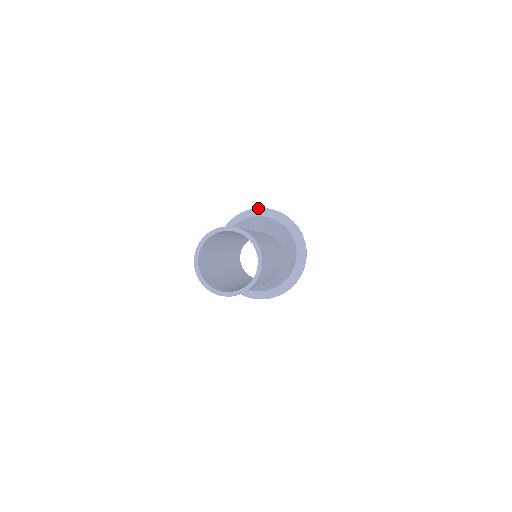
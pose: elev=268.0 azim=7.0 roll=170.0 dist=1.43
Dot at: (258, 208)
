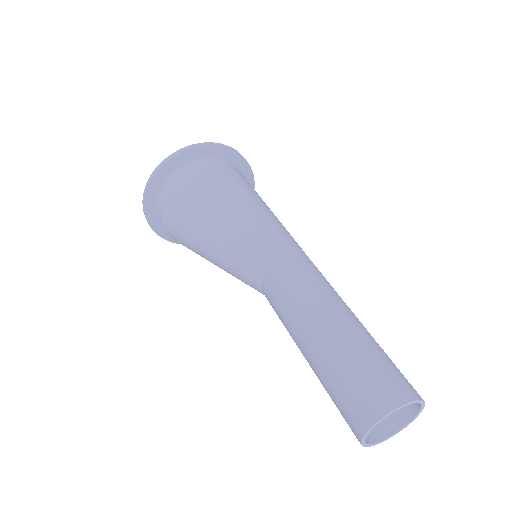
Dot at: (167, 162)
